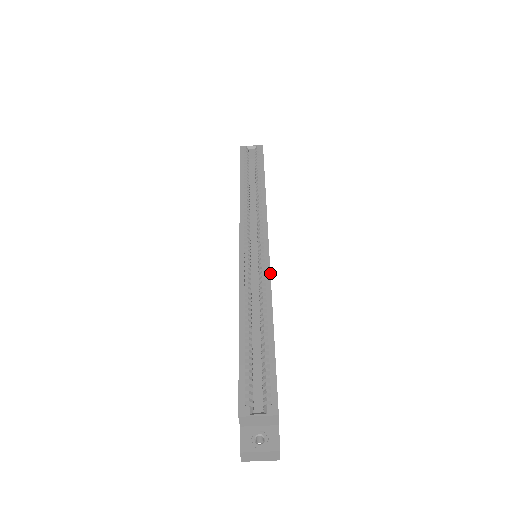
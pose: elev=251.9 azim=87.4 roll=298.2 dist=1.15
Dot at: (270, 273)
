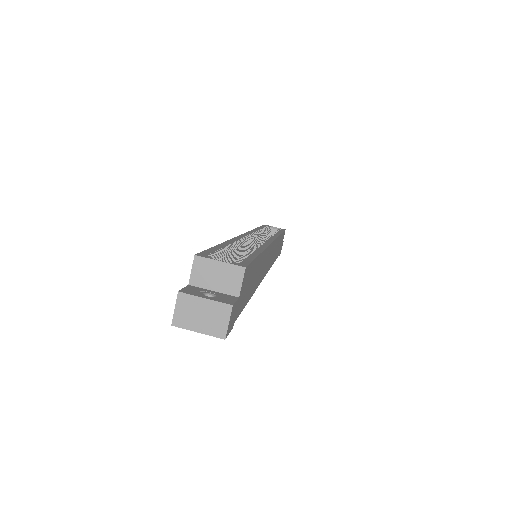
Dot at: (270, 244)
